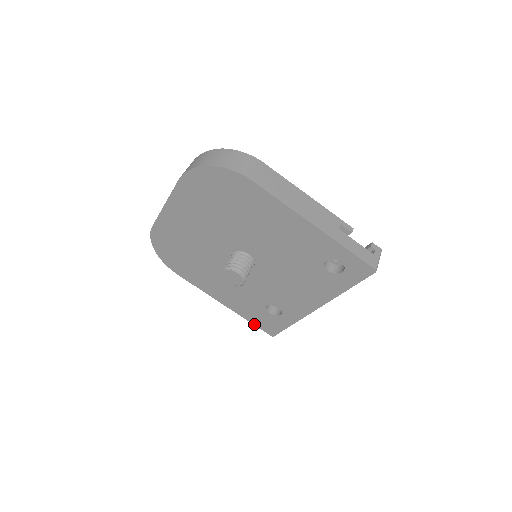
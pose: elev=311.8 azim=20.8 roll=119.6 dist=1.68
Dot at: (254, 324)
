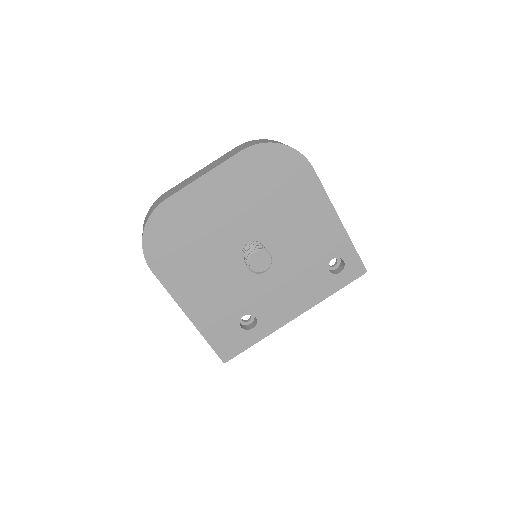
Dot at: (211, 345)
